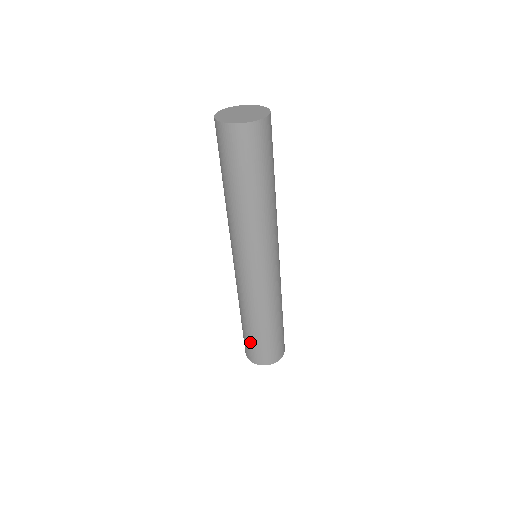
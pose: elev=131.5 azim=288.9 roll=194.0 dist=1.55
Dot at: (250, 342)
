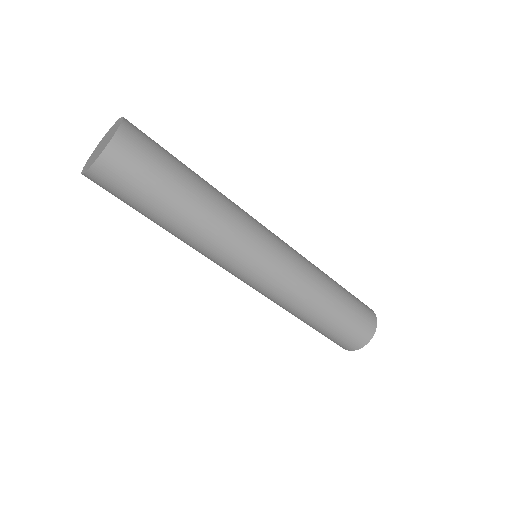
Dot at: (335, 334)
